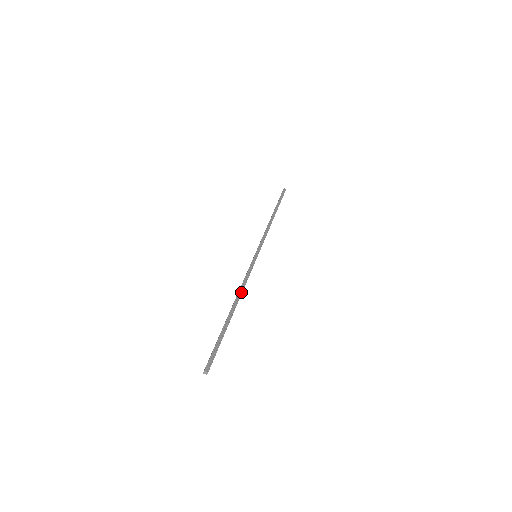
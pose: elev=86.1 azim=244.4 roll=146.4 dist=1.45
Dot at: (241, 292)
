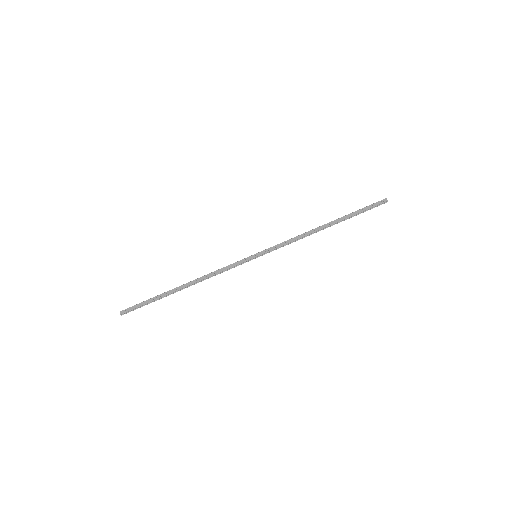
Dot at: occluded
